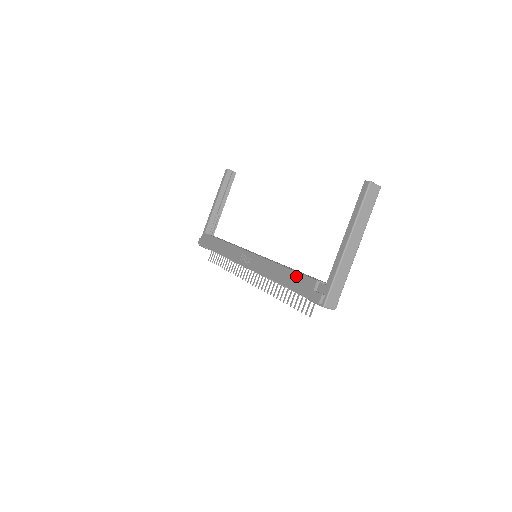
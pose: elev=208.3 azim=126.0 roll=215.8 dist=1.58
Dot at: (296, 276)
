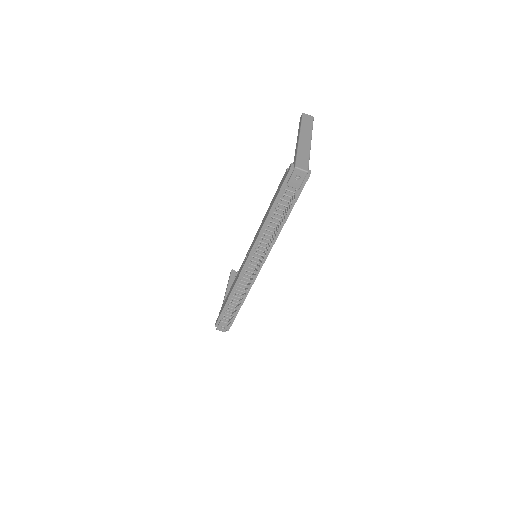
Dot at: (276, 192)
